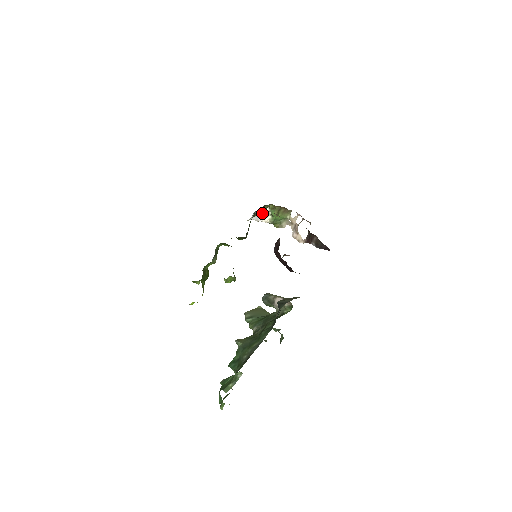
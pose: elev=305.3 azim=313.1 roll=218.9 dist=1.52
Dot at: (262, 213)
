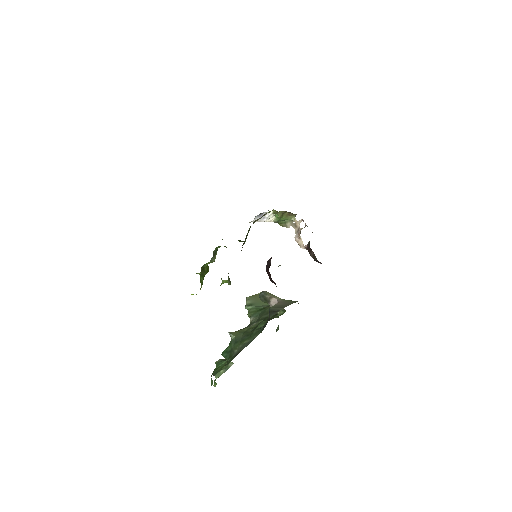
Dot at: (265, 215)
